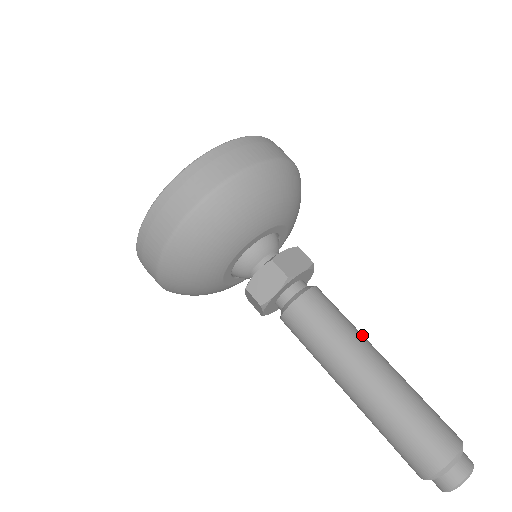
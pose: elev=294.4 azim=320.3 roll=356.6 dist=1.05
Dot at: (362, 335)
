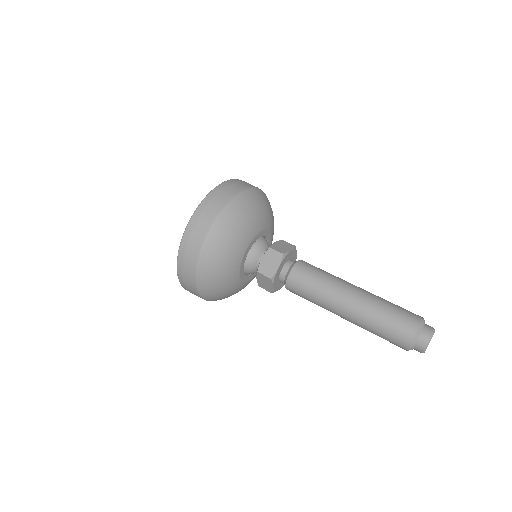
Dot at: occluded
